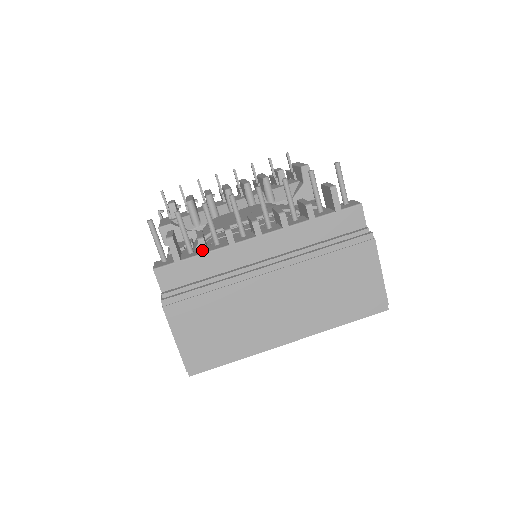
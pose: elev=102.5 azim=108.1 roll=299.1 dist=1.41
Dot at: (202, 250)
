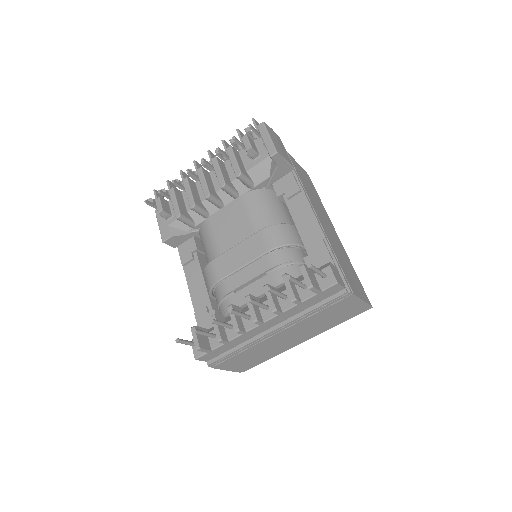
Dot at: (224, 343)
